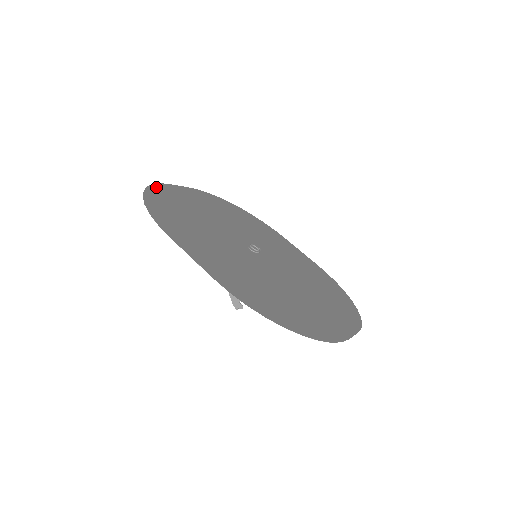
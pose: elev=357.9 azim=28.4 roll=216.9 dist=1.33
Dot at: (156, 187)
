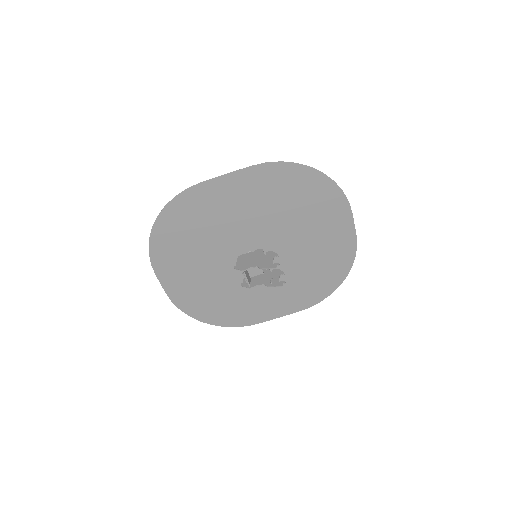
Dot at: (153, 249)
